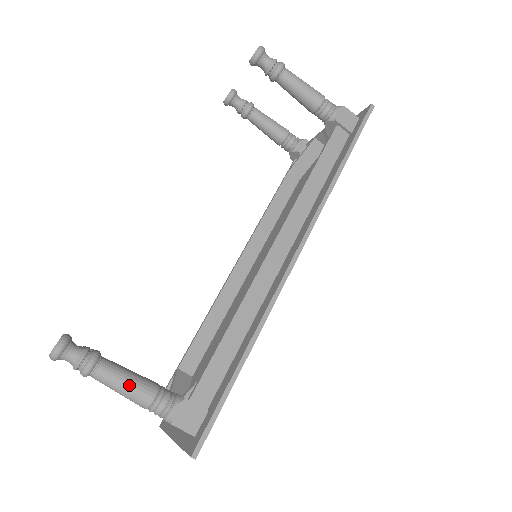
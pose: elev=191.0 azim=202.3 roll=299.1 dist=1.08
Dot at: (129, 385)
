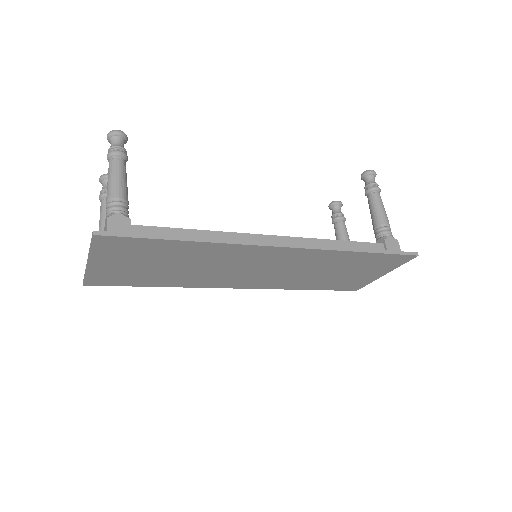
Dot at: (118, 179)
